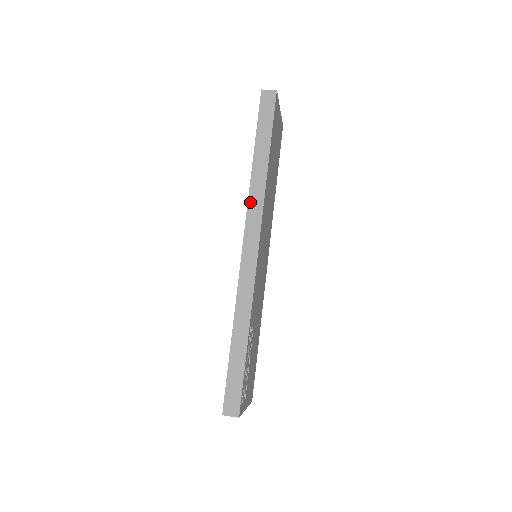
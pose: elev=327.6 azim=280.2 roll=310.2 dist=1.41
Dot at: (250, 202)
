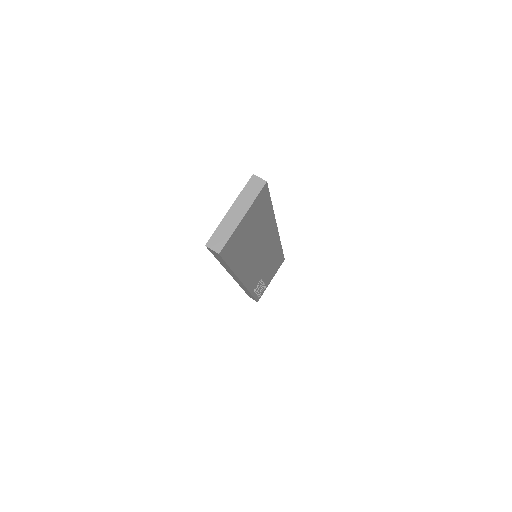
Dot at: occluded
